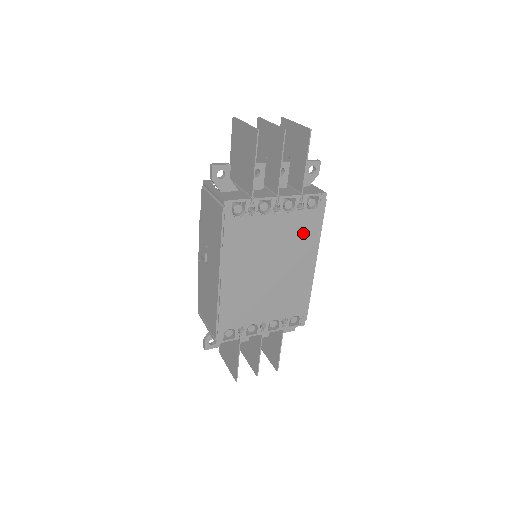
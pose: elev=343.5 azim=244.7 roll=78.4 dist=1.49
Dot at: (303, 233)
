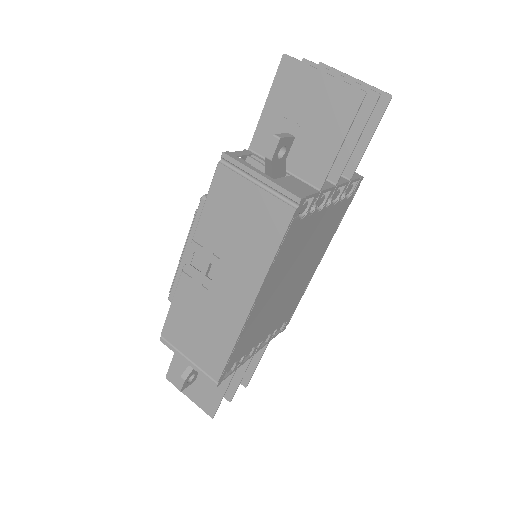
Dot at: (330, 228)
